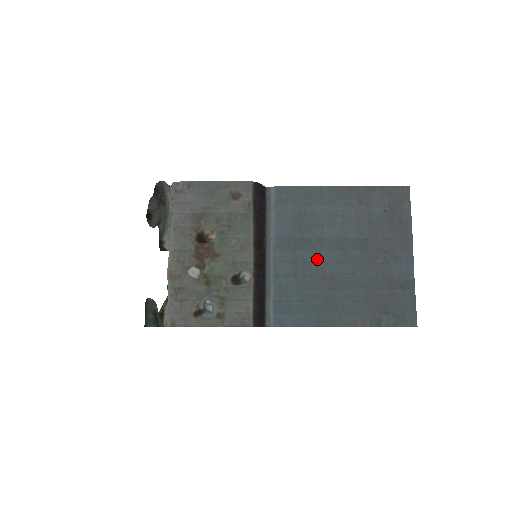
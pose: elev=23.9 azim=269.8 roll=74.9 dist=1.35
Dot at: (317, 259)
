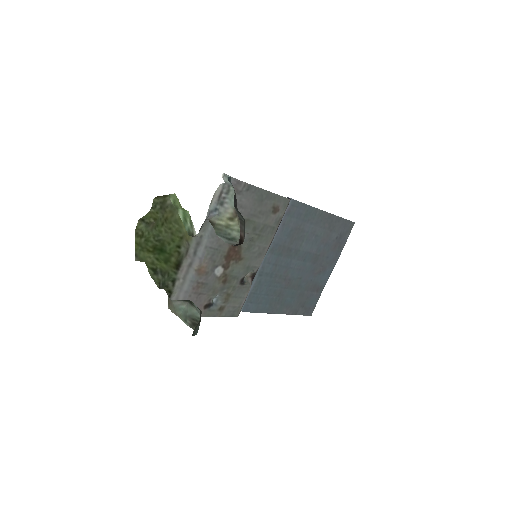
Dot at: (288, 265)
